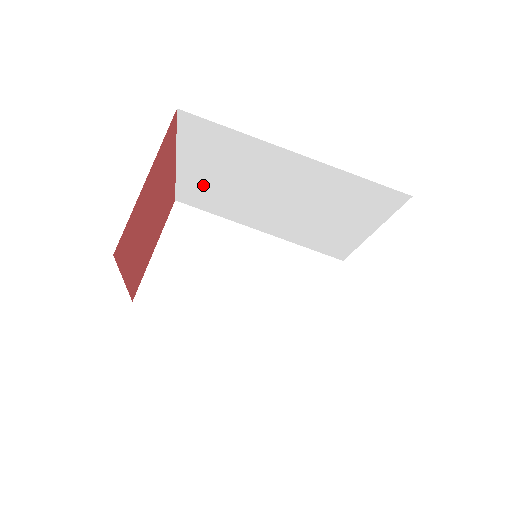
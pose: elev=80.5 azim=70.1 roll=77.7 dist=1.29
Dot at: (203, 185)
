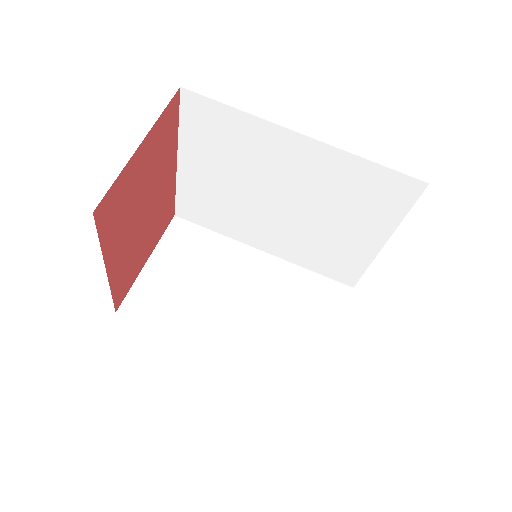
Dot at: (204, 191)
